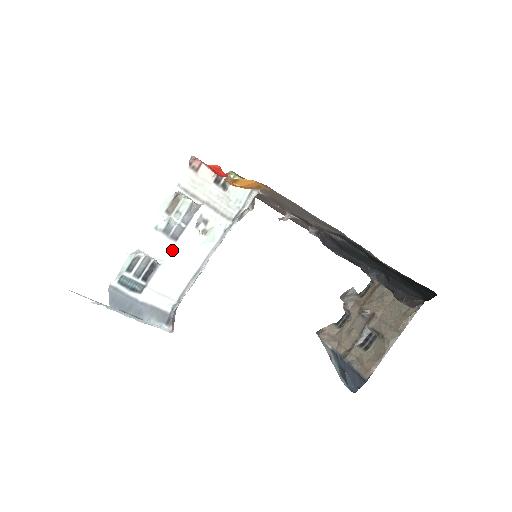
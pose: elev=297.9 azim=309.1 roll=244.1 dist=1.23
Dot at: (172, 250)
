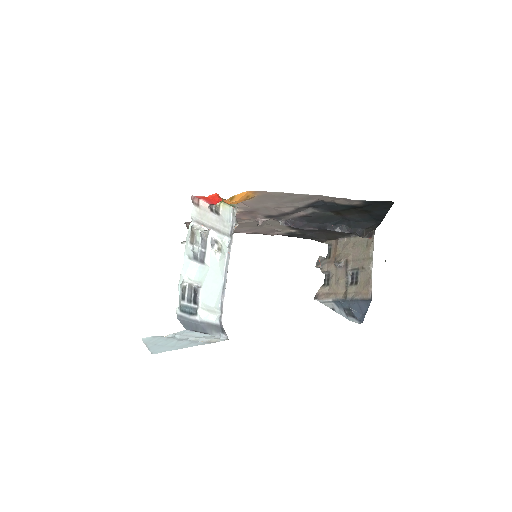
Dot at: (204, 272)
